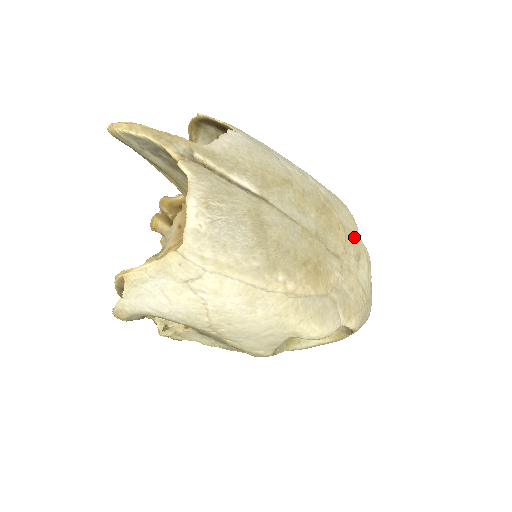
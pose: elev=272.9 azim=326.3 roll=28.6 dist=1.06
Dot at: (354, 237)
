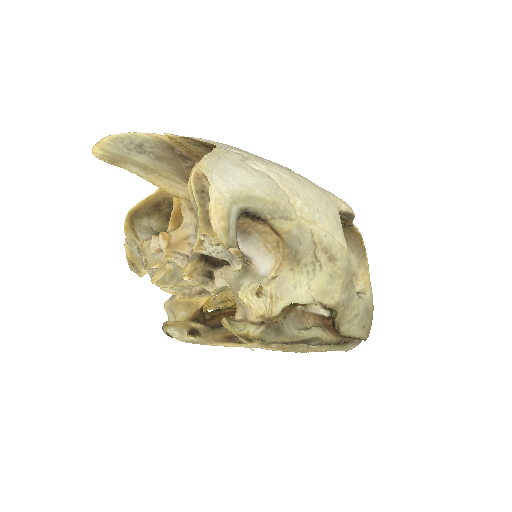
Dot at: occluded
